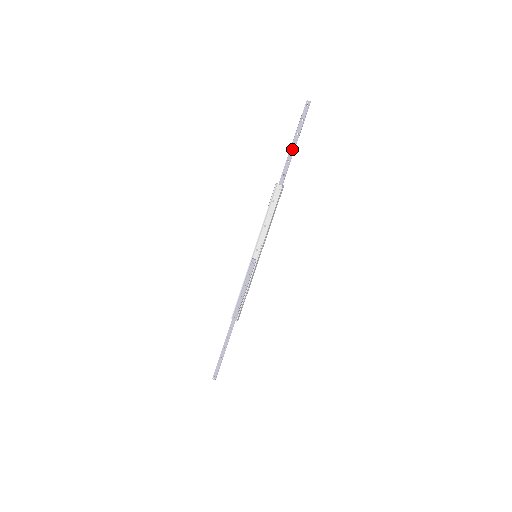
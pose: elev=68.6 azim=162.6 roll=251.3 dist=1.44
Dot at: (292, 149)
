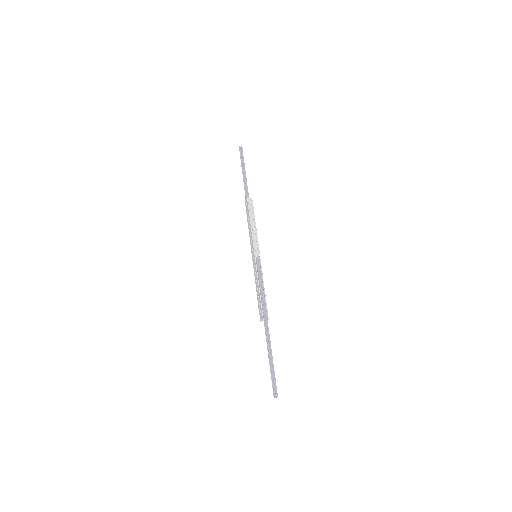
Dot at: (244, 175)
